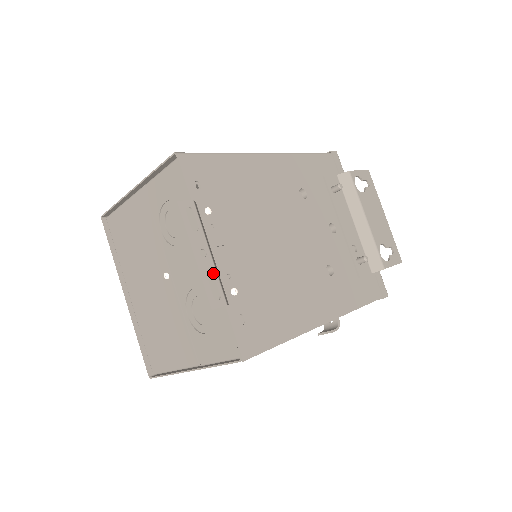
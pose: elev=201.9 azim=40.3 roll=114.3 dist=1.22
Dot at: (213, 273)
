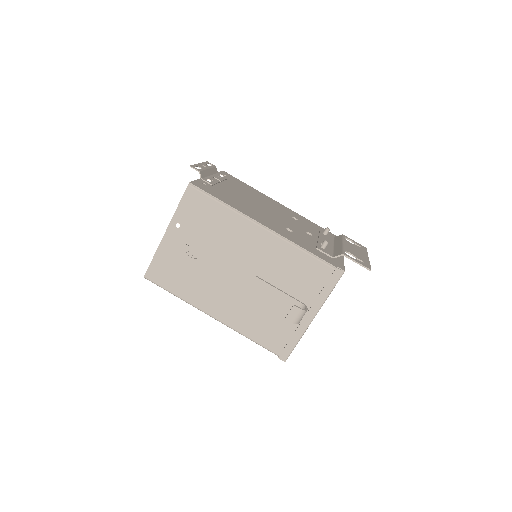
Dot at: (203, 168)
